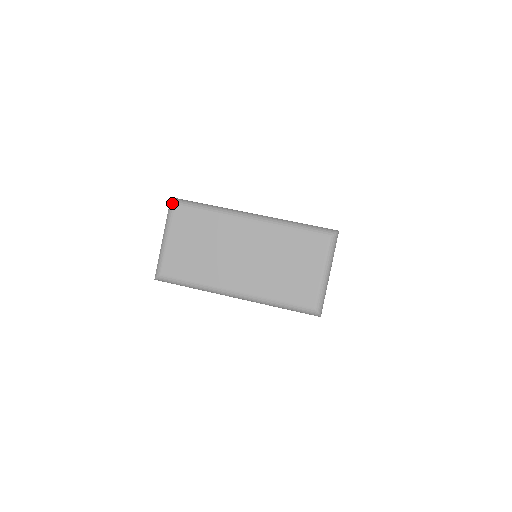
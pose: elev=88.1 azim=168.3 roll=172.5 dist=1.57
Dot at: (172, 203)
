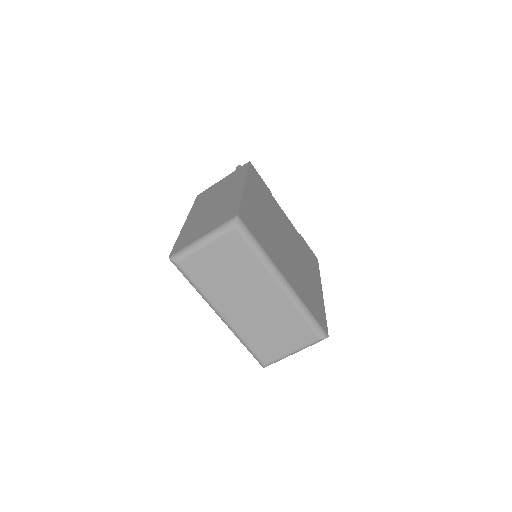
Dot at: (235, 224)
